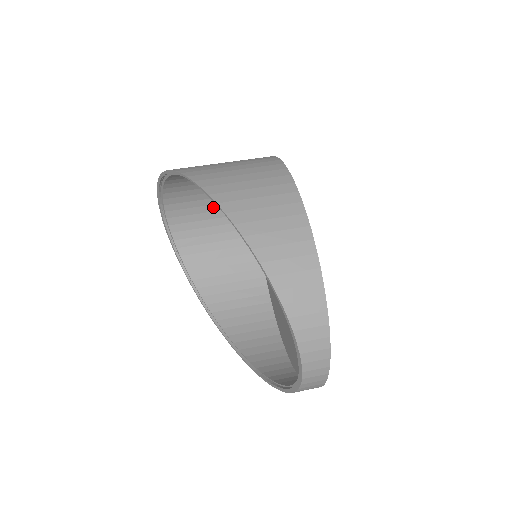
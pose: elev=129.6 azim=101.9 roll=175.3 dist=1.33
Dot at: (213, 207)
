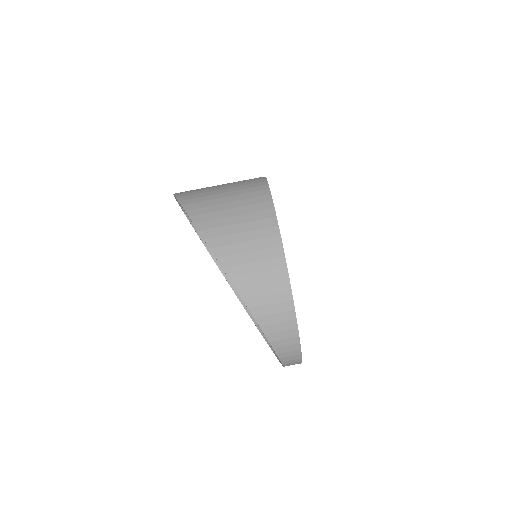
Dot at: occluded
